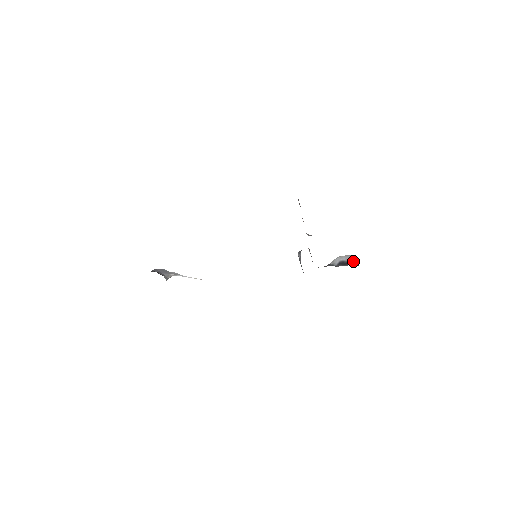
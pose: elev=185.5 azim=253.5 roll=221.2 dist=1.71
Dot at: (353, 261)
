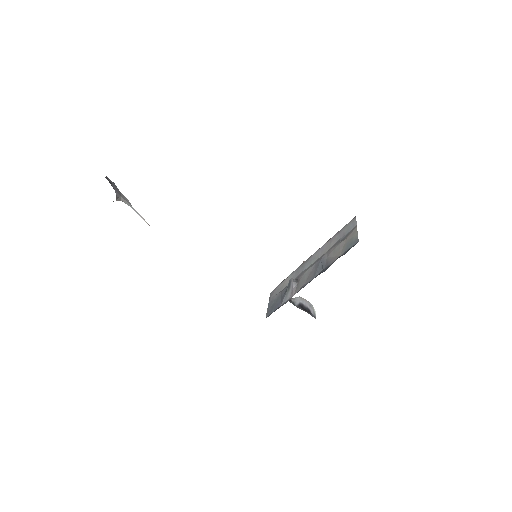
Dot at: (312, 310)
